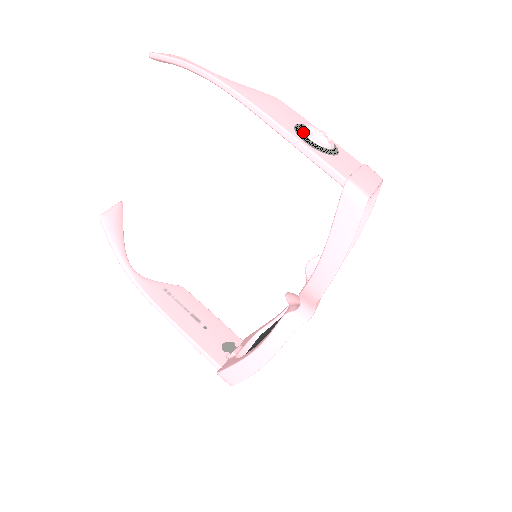
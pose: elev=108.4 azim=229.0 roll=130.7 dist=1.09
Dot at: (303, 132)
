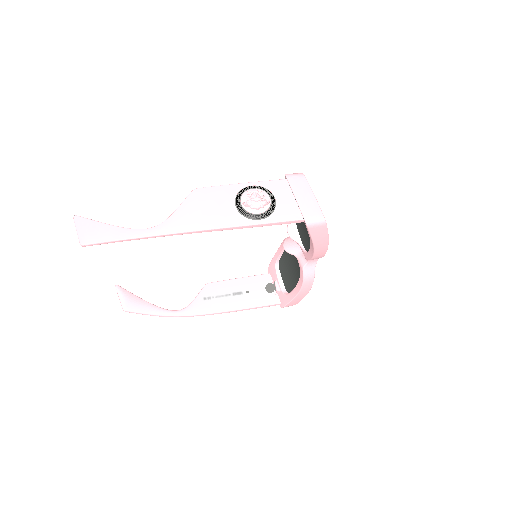
Dot at: (250, 213)
